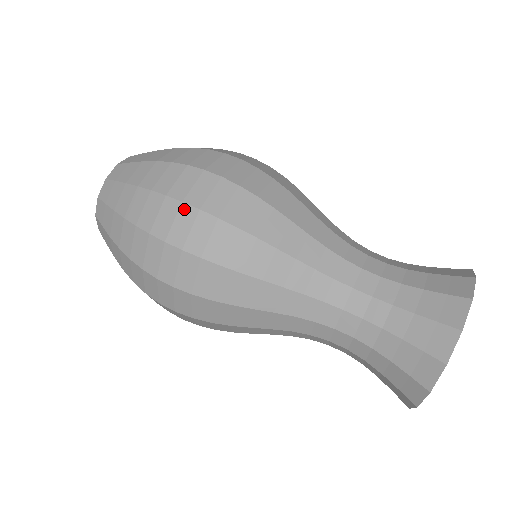
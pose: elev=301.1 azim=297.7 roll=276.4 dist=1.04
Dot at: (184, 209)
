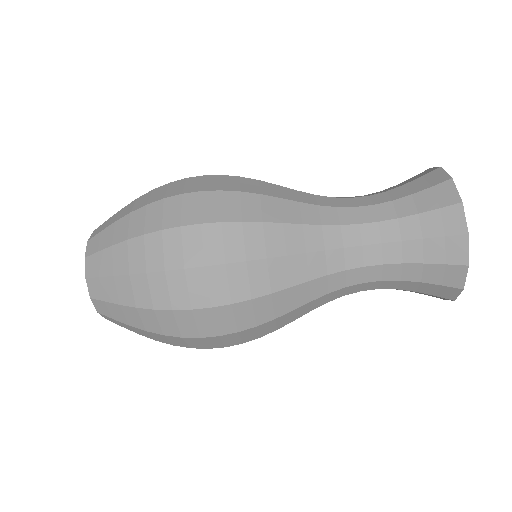
Dot at: (206, 339)
